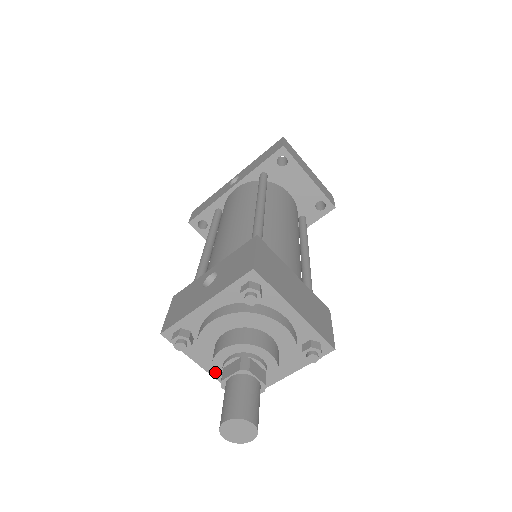
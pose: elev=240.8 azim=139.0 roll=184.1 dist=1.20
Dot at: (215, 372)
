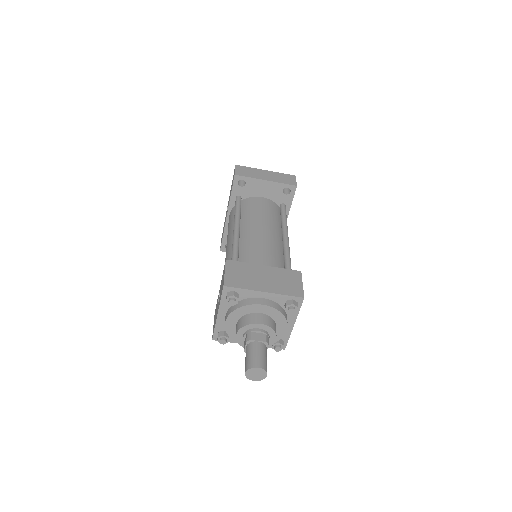
Dot at: occluded
